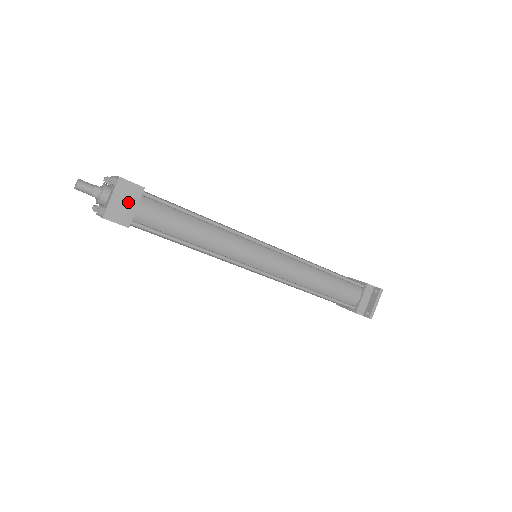
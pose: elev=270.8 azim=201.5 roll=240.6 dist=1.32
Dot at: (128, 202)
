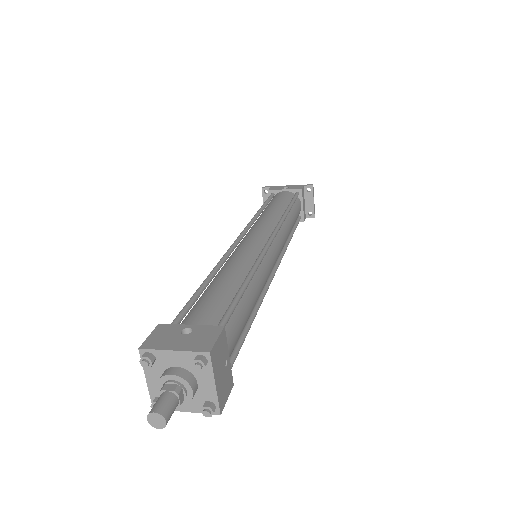
Dot at: (224, 364)
